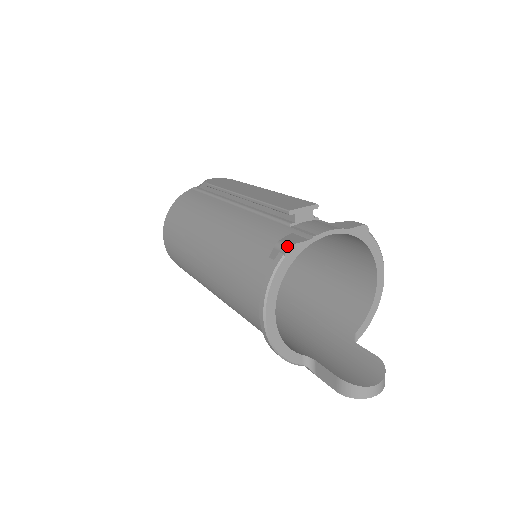
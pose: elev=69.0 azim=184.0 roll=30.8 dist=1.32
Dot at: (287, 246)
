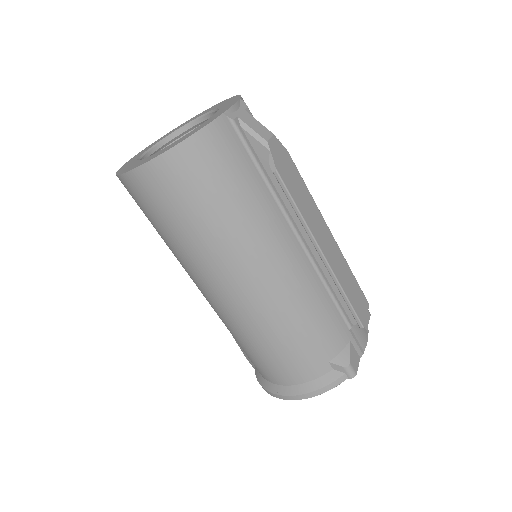
Dot at: occluded
